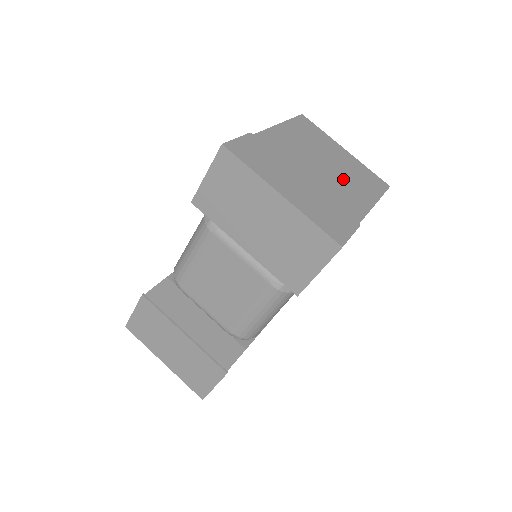
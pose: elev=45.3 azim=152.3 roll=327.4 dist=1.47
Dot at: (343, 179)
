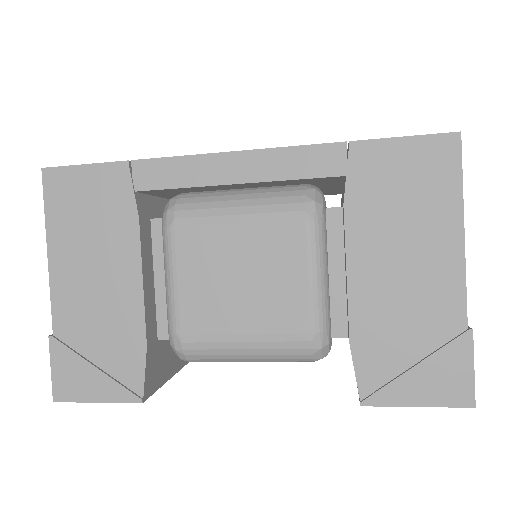
Dot at: occluded
